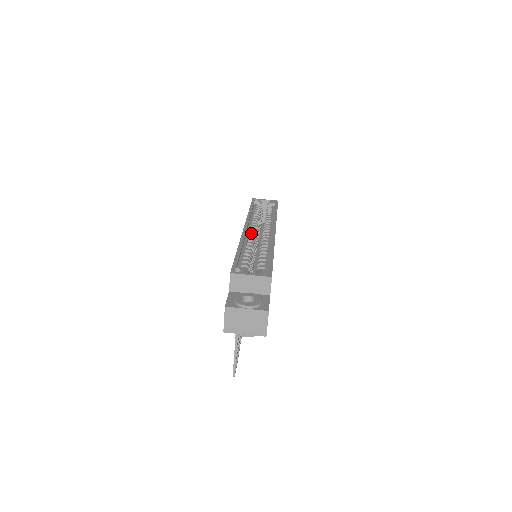
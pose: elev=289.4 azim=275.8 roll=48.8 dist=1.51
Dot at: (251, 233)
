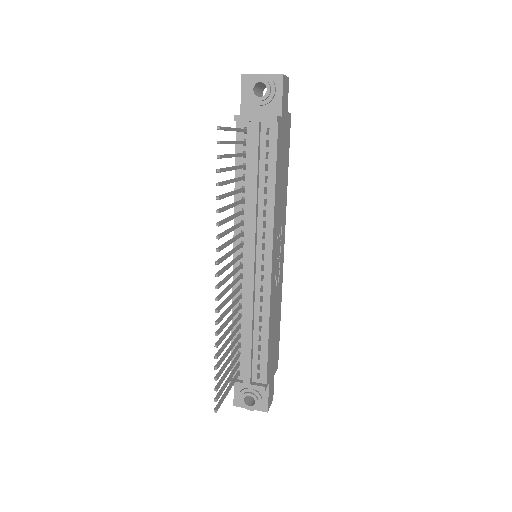
Dot at: occluded
